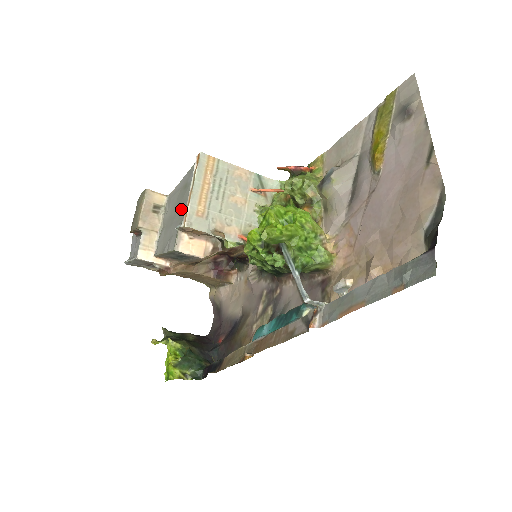
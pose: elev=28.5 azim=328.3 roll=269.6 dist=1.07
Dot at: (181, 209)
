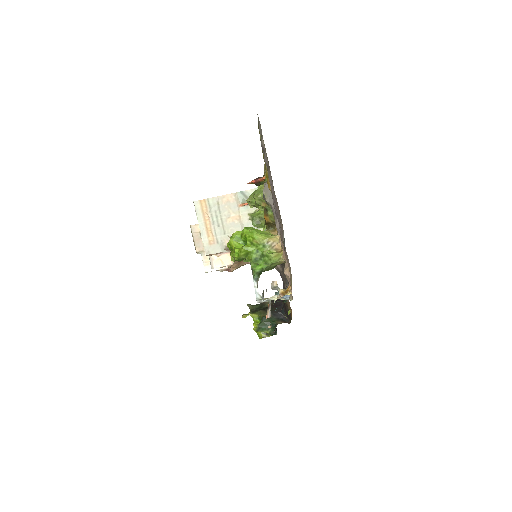
Dot at: occluded
